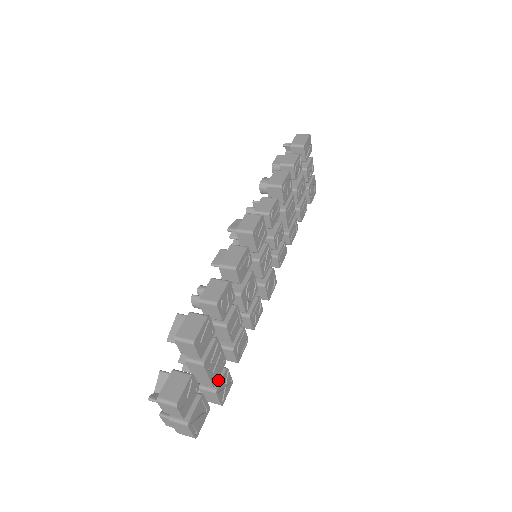
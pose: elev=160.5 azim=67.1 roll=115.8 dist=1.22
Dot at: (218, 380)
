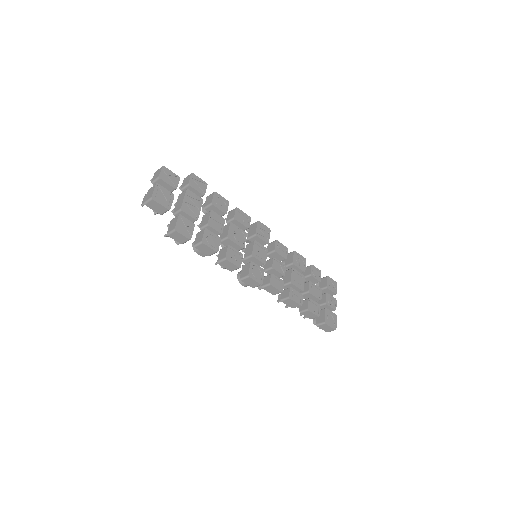
Dot at: (185, 219)
